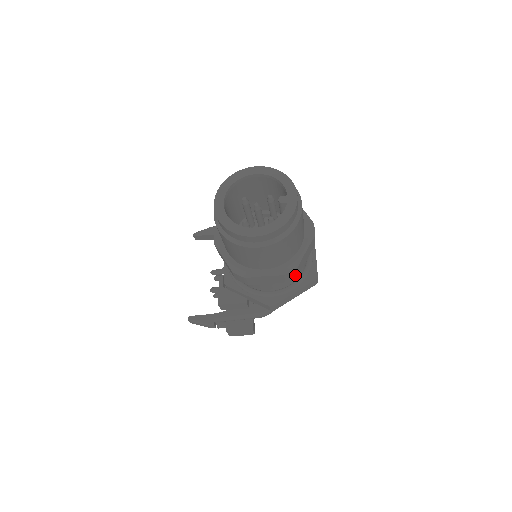
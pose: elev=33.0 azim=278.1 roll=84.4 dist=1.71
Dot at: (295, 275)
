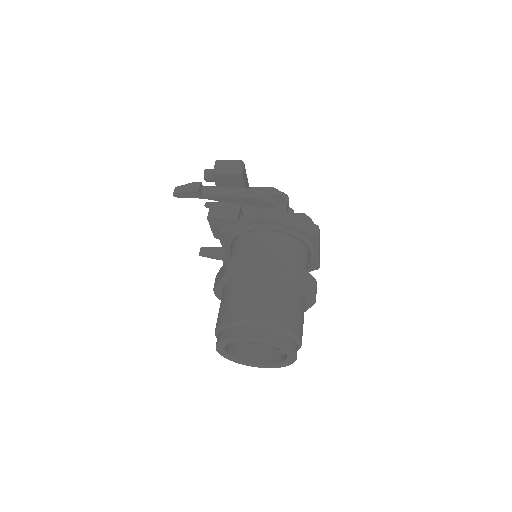
Dot at: occluded
